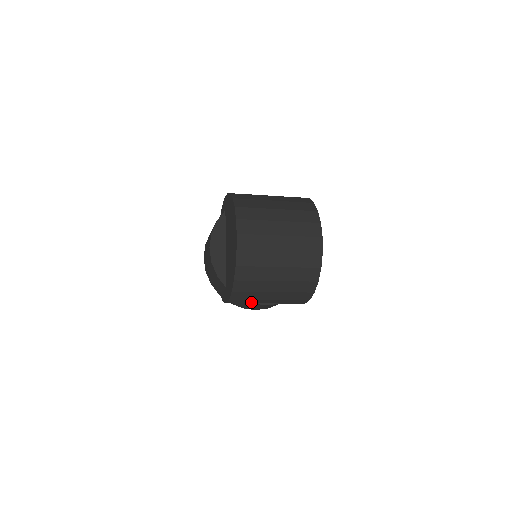
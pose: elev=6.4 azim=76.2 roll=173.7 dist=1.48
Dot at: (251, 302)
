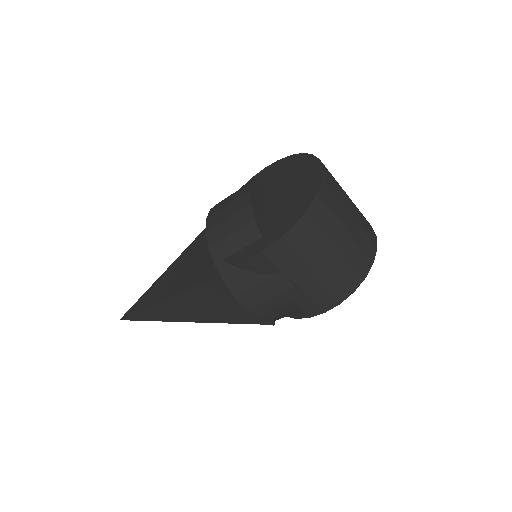
Dot at: (286, 268)
